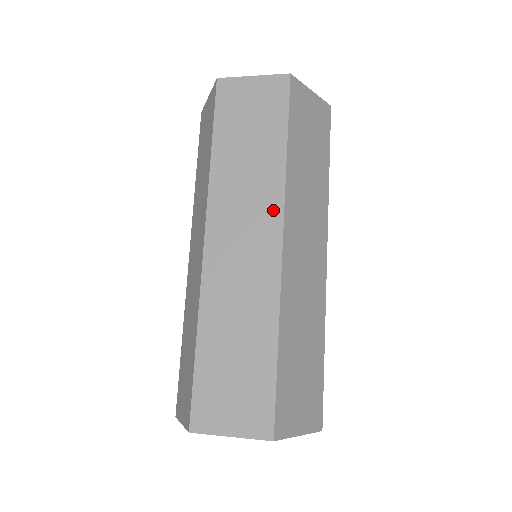
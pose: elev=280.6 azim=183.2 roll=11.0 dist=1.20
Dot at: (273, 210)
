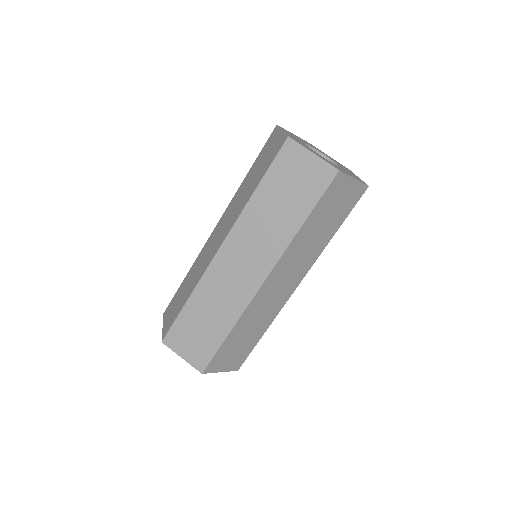
Dot at: (306, 268)
